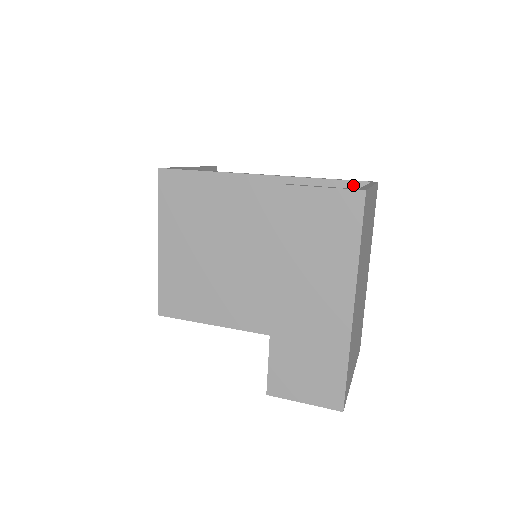
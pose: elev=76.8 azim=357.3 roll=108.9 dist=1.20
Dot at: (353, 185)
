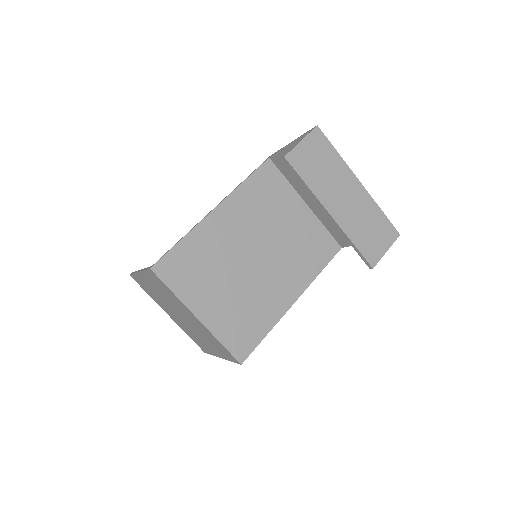
Dot at: (263, 167)
